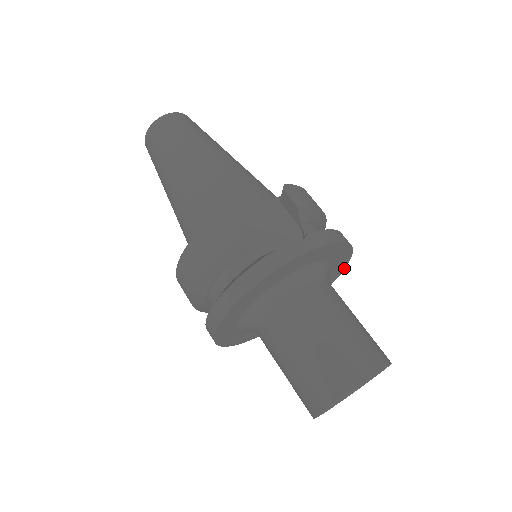
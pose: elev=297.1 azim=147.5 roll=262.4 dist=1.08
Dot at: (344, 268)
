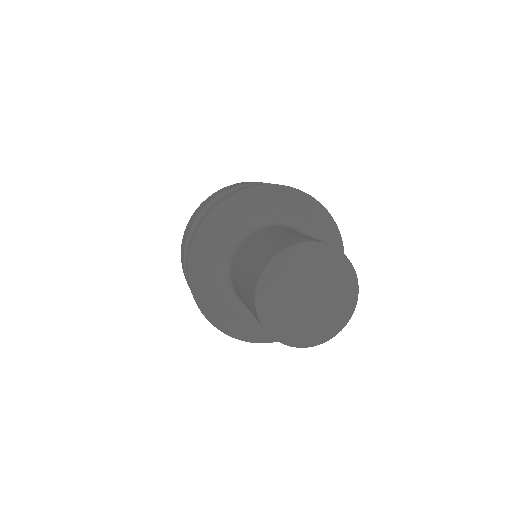
Dot at: occluded
